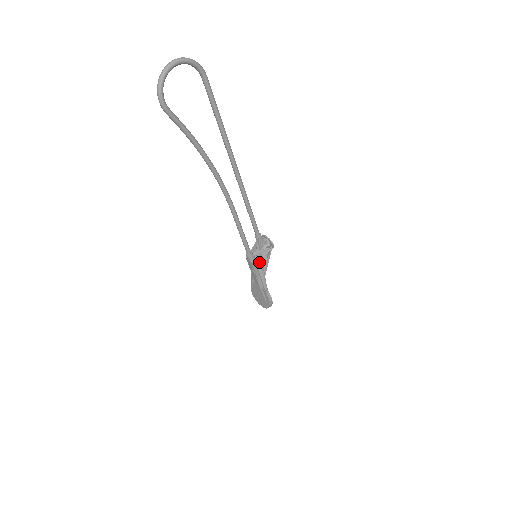
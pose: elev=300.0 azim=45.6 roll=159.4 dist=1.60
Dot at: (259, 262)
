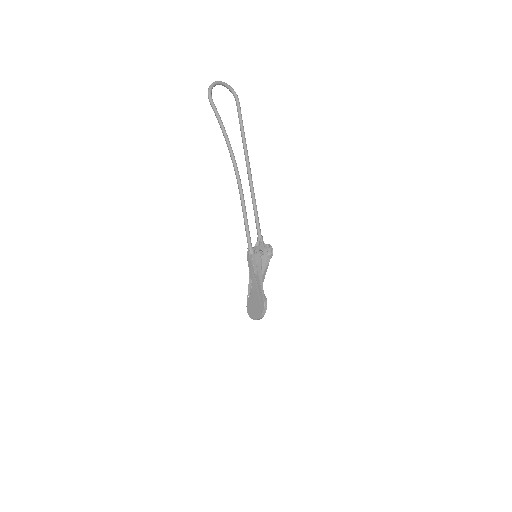
Dot at: (258, 261)
